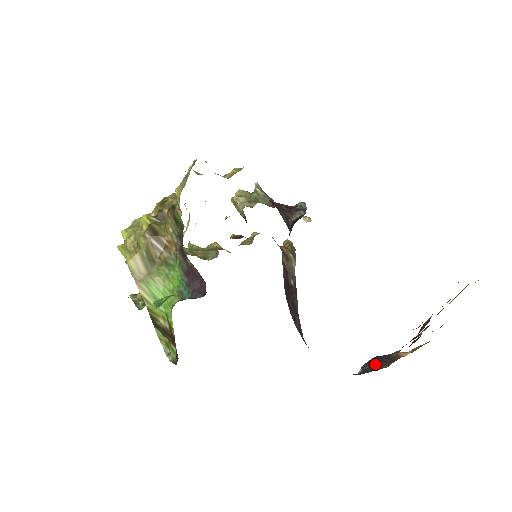
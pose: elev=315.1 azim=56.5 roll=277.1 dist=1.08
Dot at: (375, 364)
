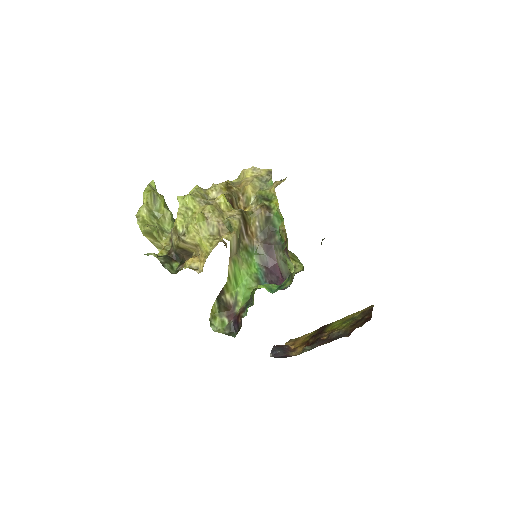
Dot at: (280, 351)
